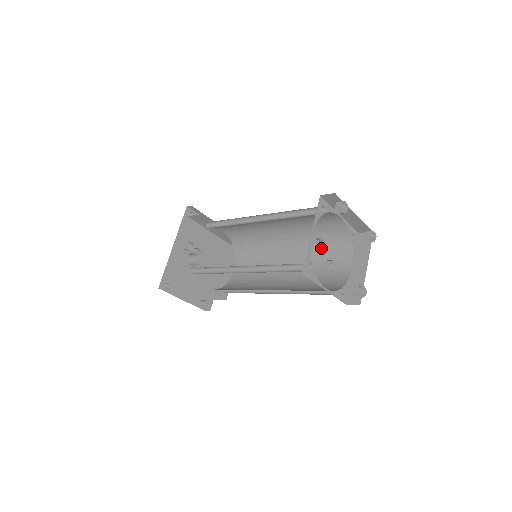
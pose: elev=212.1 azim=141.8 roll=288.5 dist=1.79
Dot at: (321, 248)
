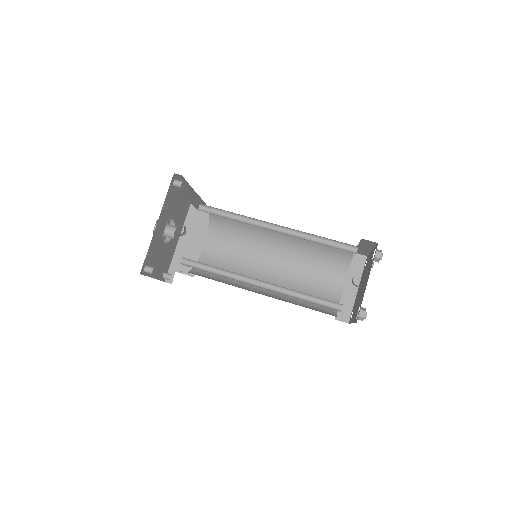
Dot at: (316, 258)
